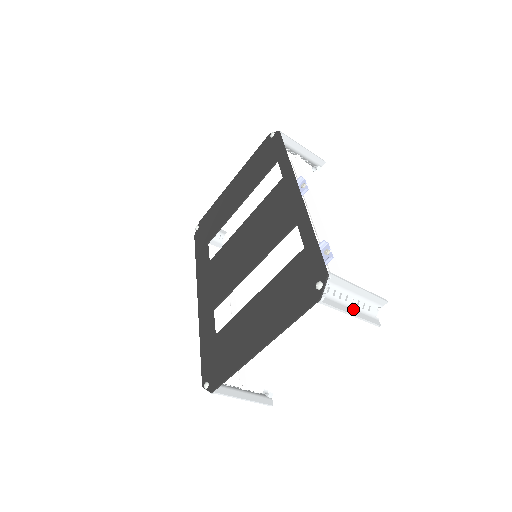
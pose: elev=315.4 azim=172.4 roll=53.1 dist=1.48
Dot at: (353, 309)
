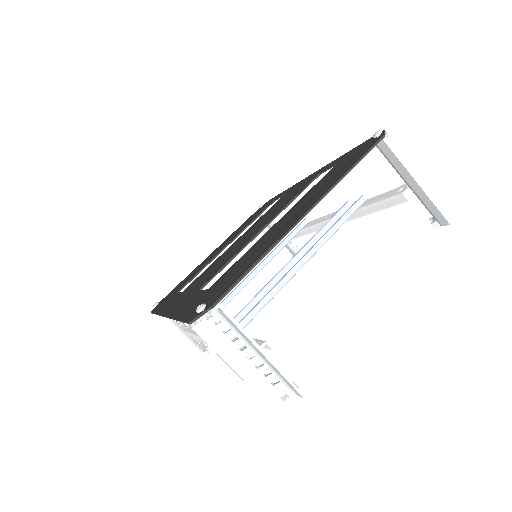
Dot at: (415, 188)
